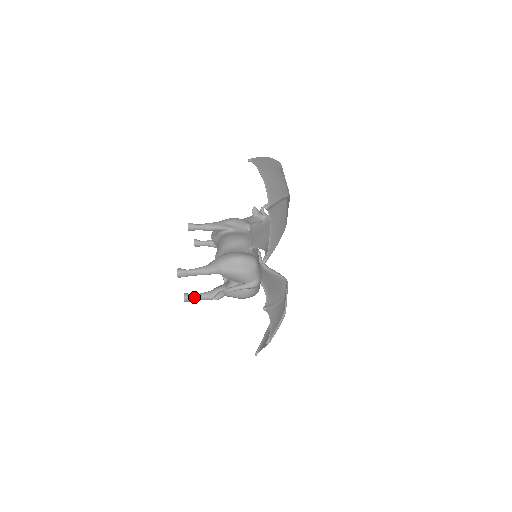
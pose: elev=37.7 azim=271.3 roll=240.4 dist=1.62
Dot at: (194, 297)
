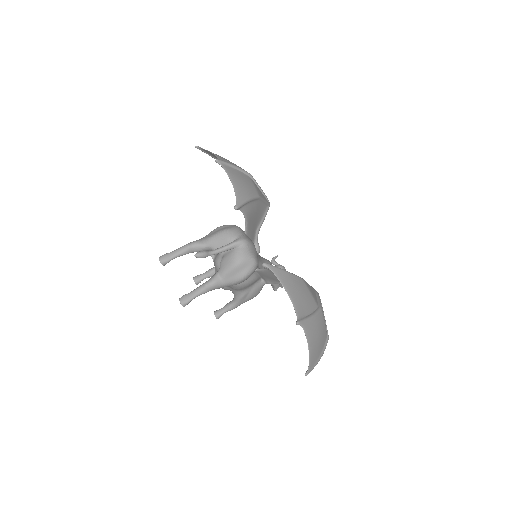
Dot at: (190, 294)
